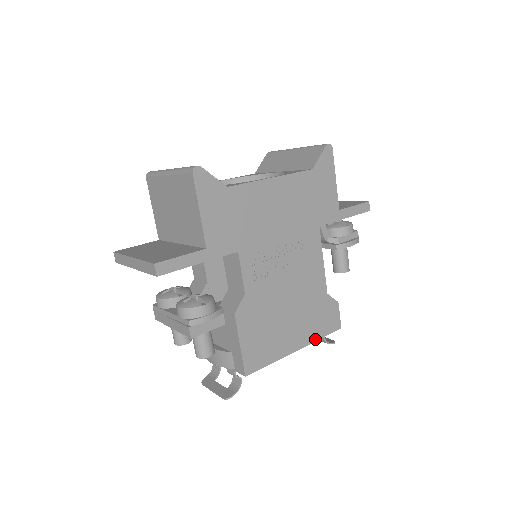
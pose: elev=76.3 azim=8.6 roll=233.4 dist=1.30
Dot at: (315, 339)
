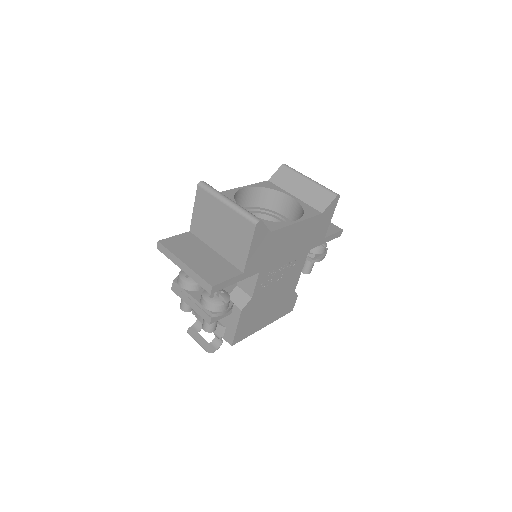
Dot at: (276, 319)
